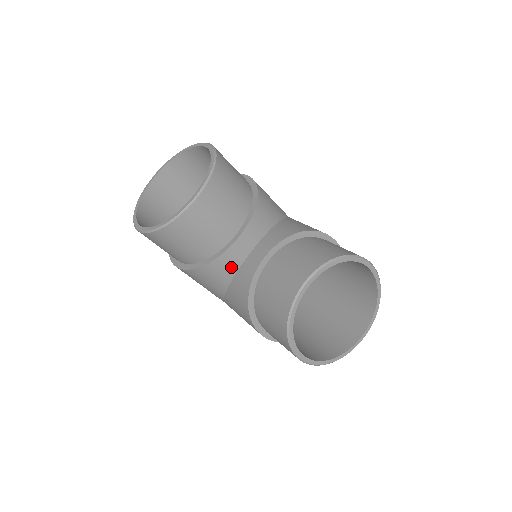
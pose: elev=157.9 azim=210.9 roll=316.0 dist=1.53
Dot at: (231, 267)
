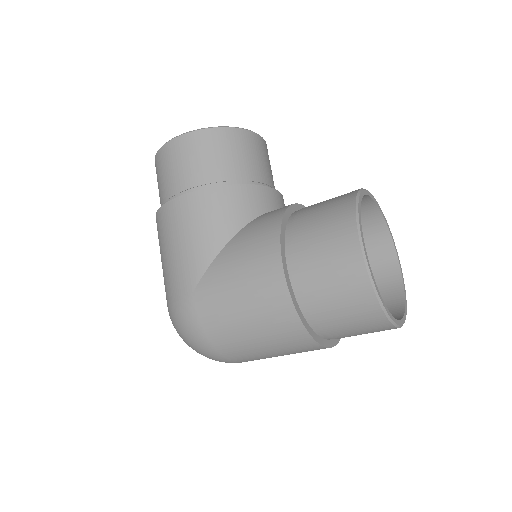
Dot at: (258, 206)
